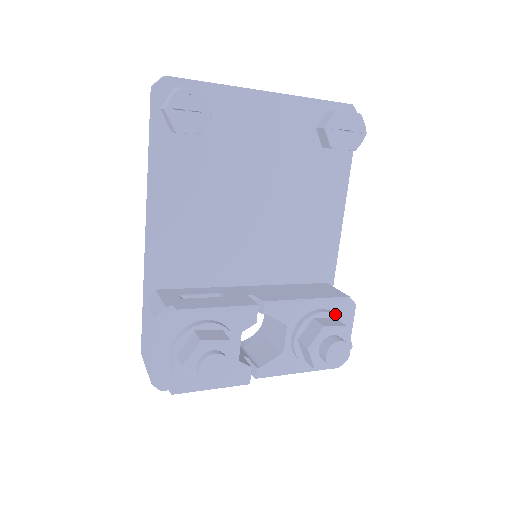
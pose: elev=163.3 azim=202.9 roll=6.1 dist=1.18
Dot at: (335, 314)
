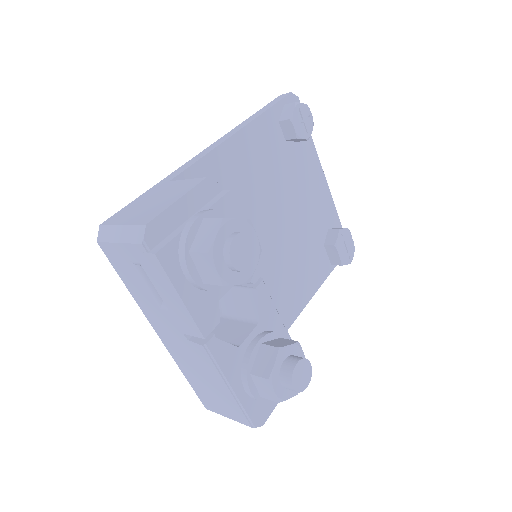
Dot at: occluded
